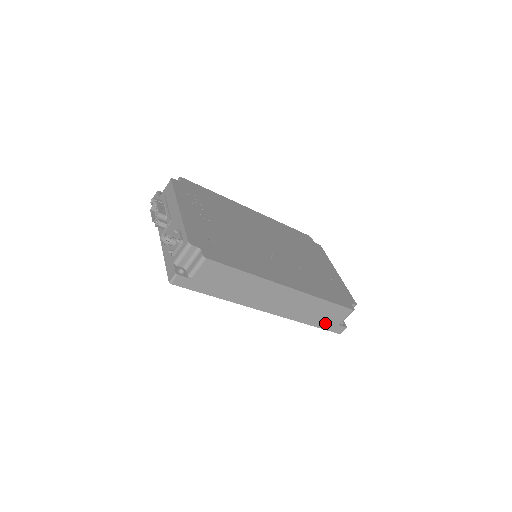
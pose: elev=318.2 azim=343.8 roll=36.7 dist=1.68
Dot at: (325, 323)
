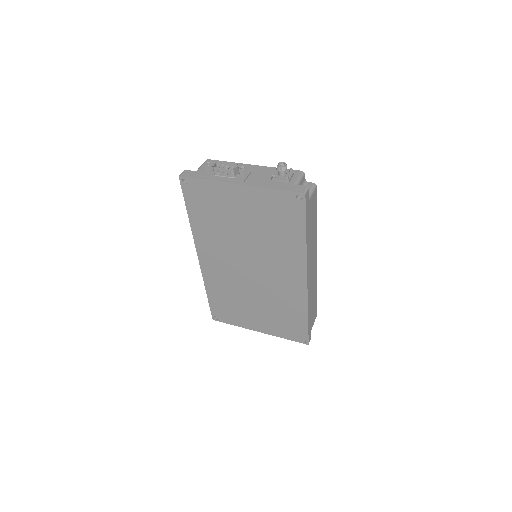
Dot at: (310, 322)
